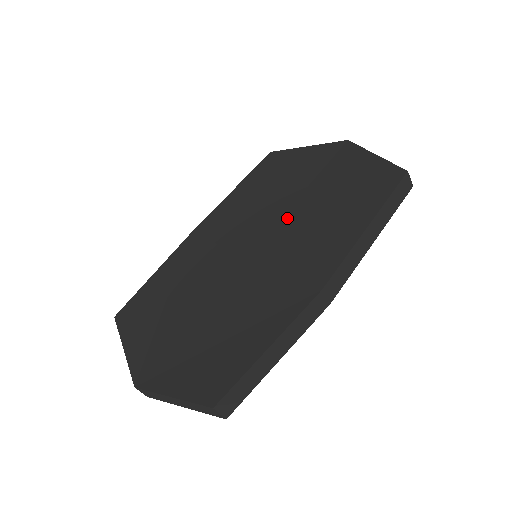
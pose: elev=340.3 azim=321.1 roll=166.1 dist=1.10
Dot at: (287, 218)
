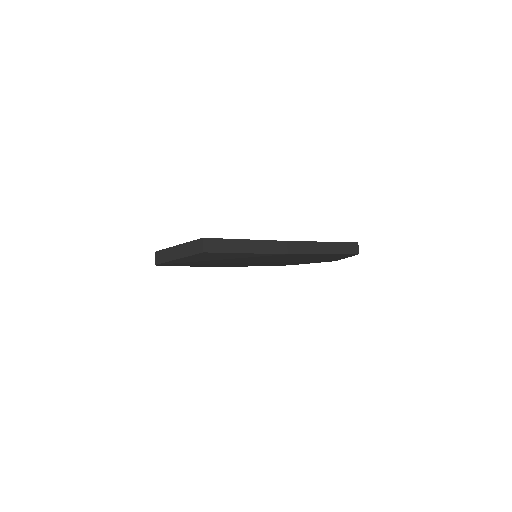
Dot at: occluded
